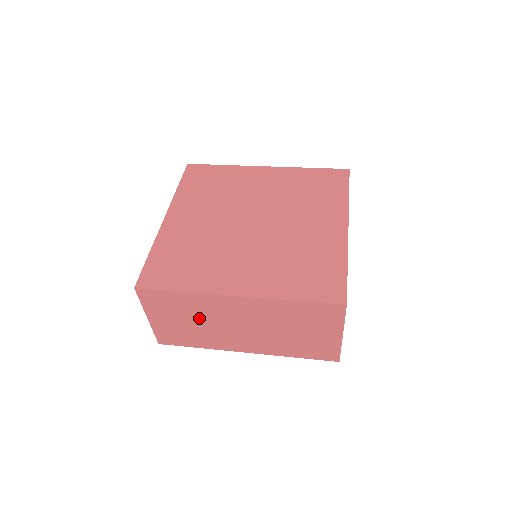
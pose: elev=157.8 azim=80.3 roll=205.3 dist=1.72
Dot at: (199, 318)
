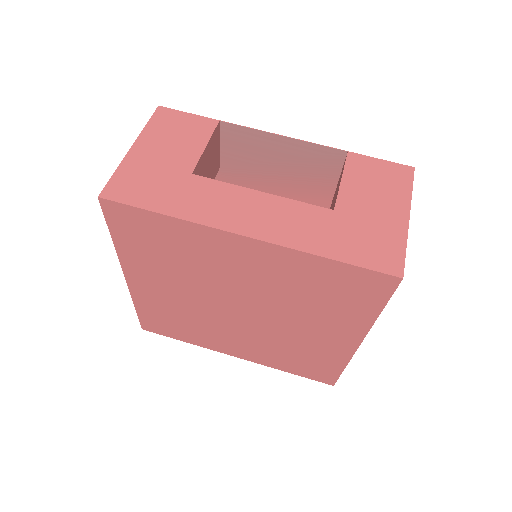
Dot at: occluded
